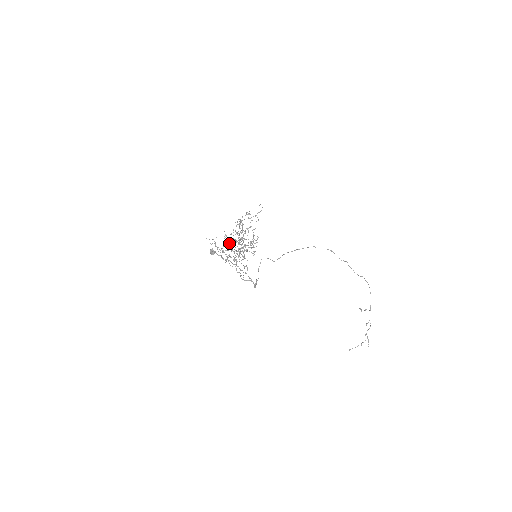
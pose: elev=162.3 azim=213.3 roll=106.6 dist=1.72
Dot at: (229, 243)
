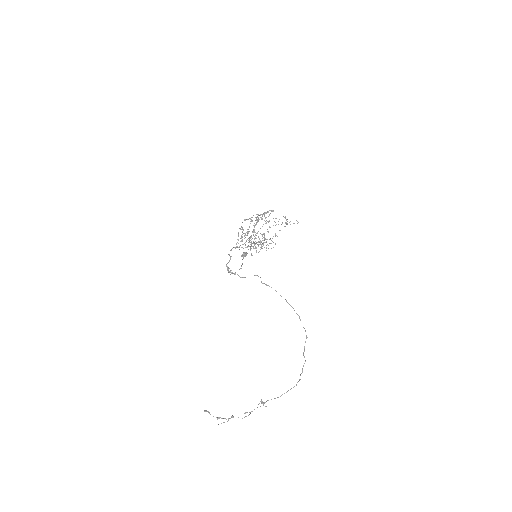
Dot at: occluded
